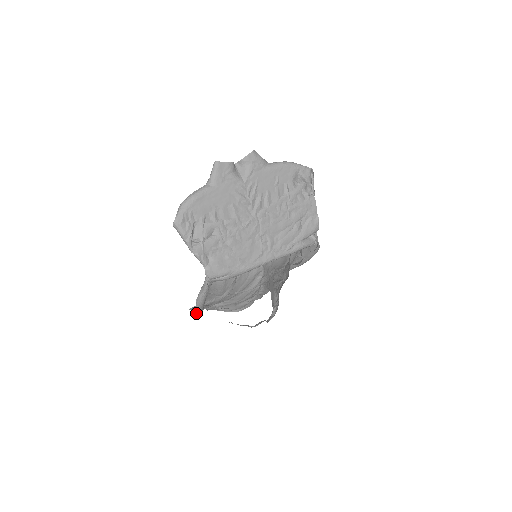
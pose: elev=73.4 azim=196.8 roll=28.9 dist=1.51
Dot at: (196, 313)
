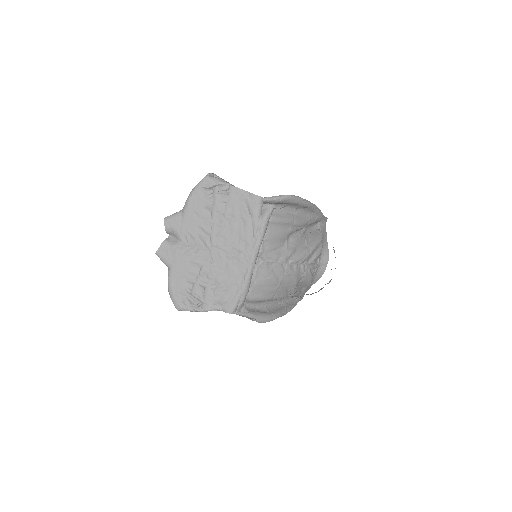
Dot at: occluded
